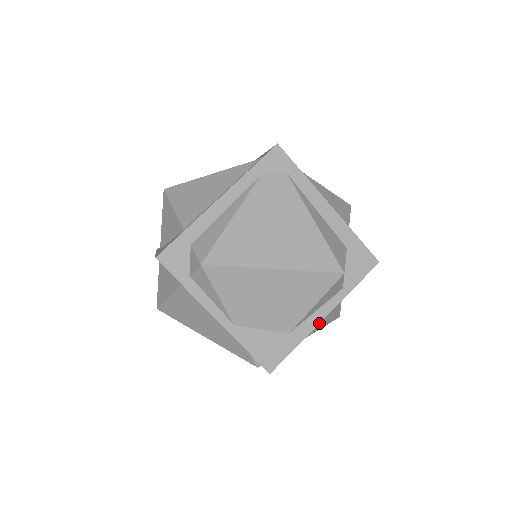
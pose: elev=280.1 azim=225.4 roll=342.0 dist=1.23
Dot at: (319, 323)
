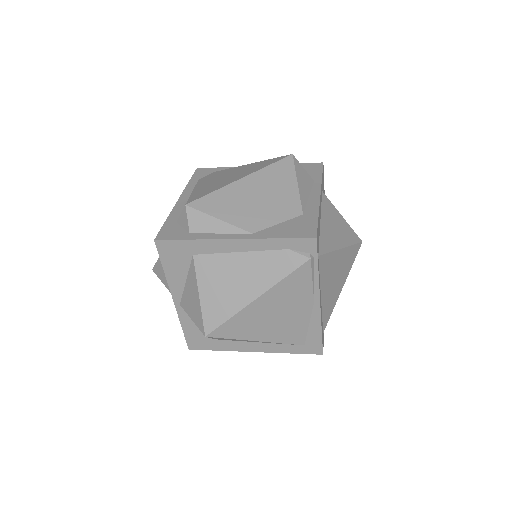
Dot at: (319, 200)
